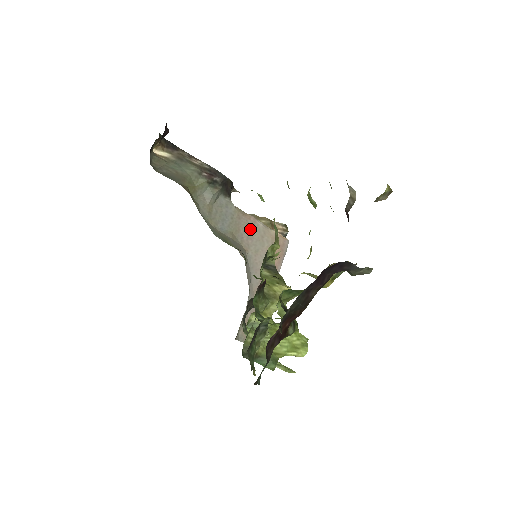
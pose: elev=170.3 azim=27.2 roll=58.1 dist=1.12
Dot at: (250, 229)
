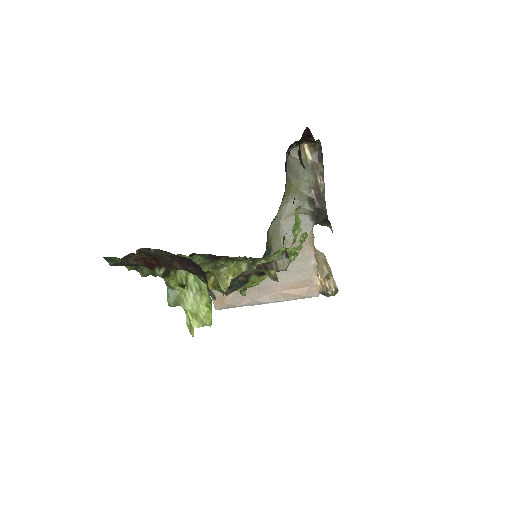
Dot at: (302, 255)
